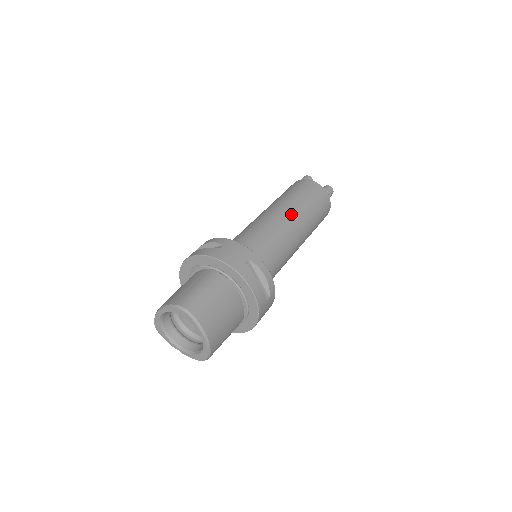
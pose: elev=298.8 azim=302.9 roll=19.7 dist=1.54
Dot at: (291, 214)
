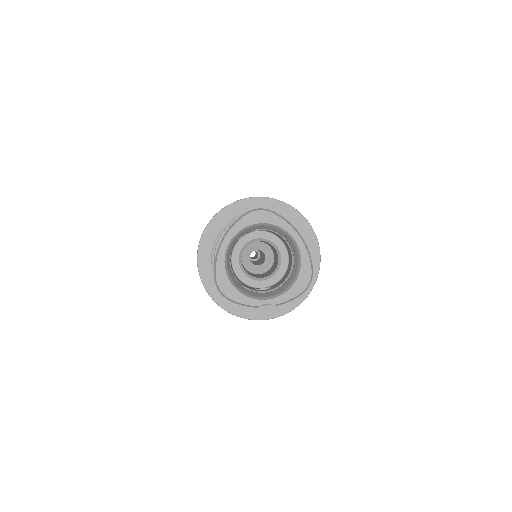
Dot at: occluded
